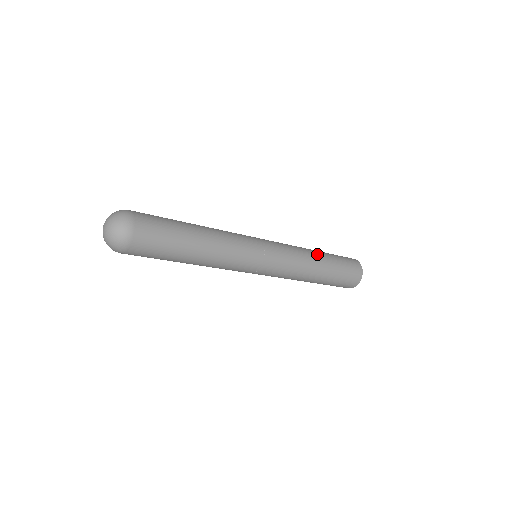
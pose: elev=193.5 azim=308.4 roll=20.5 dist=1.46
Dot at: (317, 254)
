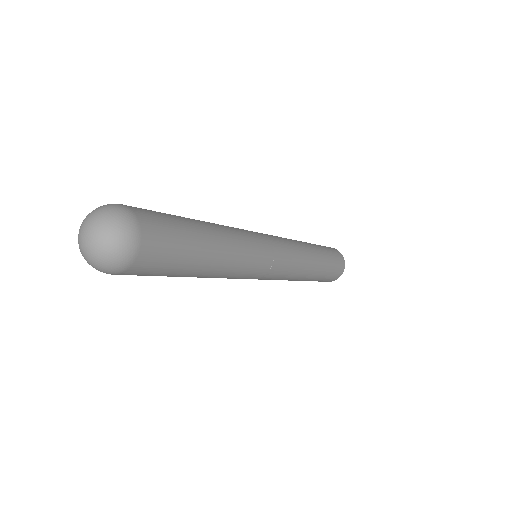
Dot at: (305, 243)
